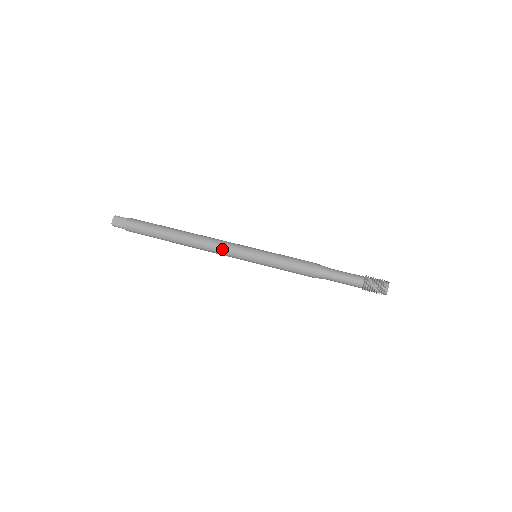
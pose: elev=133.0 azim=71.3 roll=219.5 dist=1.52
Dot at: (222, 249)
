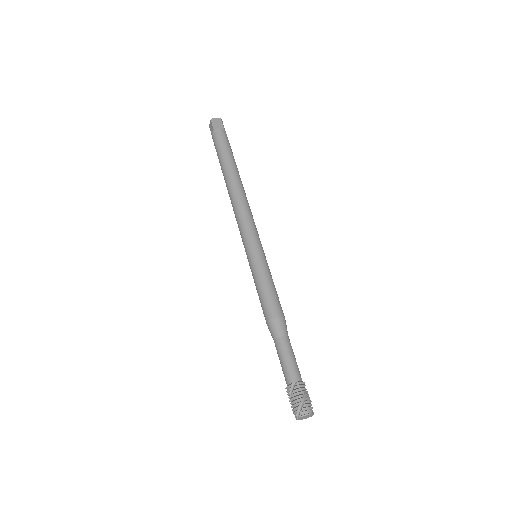
Dot at: (238, 225)
